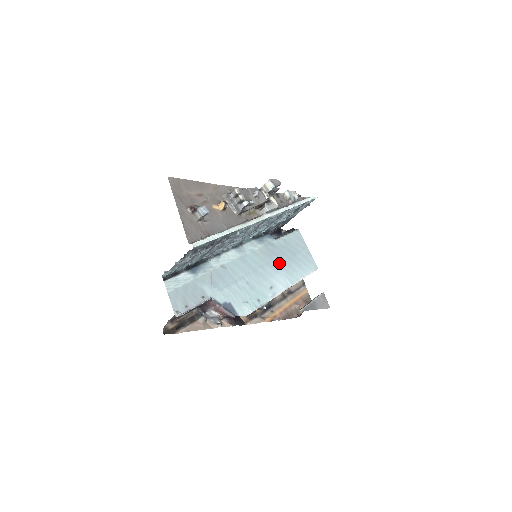
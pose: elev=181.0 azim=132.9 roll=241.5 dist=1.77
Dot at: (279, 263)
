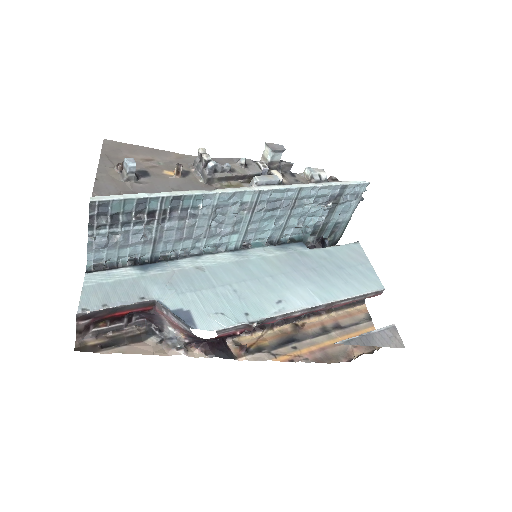
Dot at: (307, 275)
